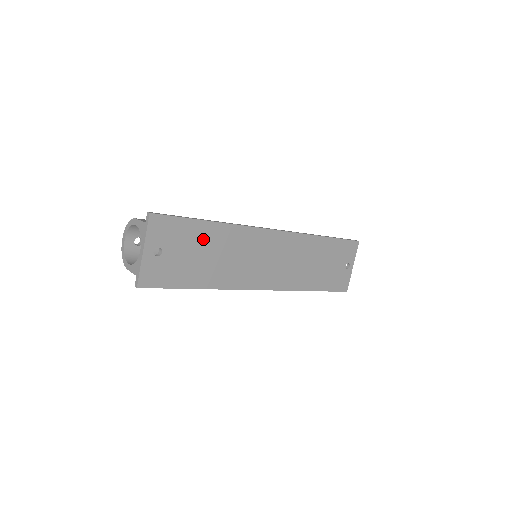
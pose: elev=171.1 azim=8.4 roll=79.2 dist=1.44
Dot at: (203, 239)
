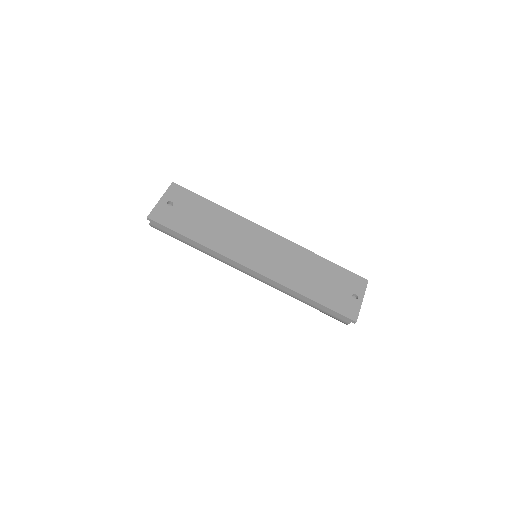
Dot at: (206, 211)
